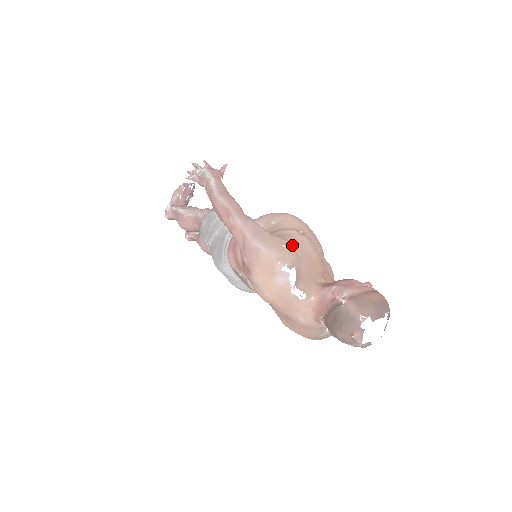
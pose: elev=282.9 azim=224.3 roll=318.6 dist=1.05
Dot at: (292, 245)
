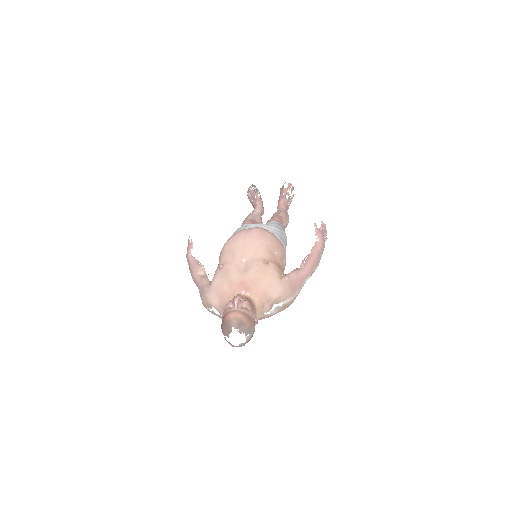
Dot at: (211, 288)
